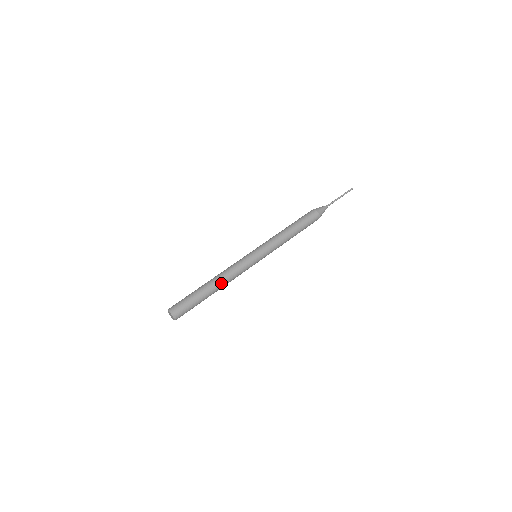
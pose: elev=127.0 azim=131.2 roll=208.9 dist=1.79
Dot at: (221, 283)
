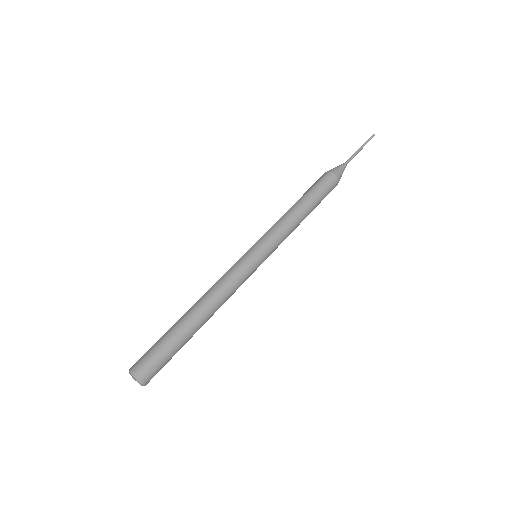
Dot at: (208, 308)
